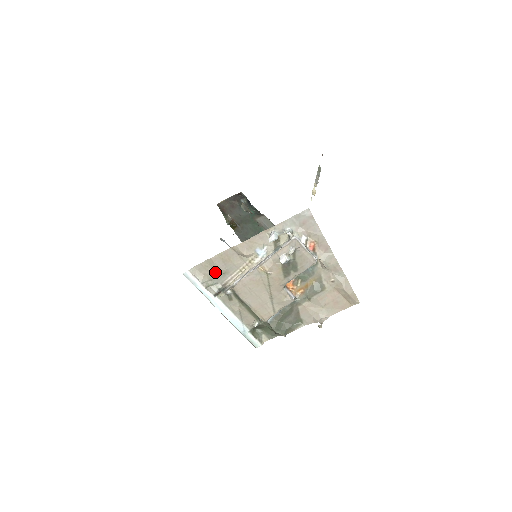
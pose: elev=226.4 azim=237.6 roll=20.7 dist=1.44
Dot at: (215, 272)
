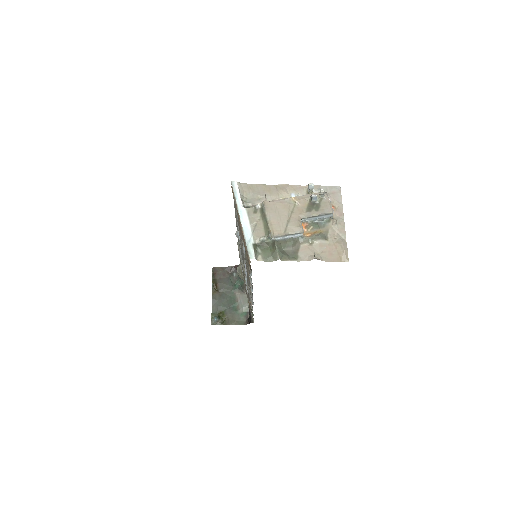
Dot at: (253, 194)
